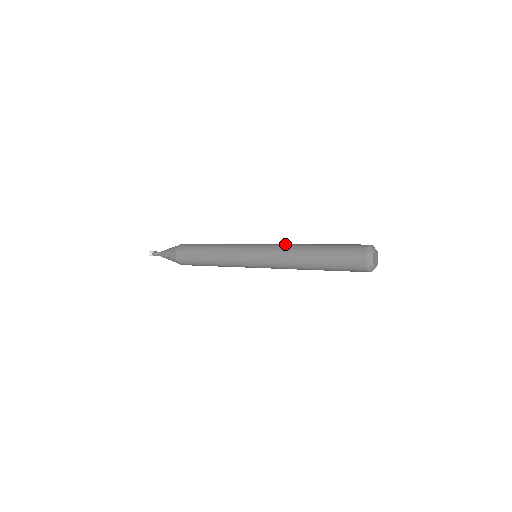
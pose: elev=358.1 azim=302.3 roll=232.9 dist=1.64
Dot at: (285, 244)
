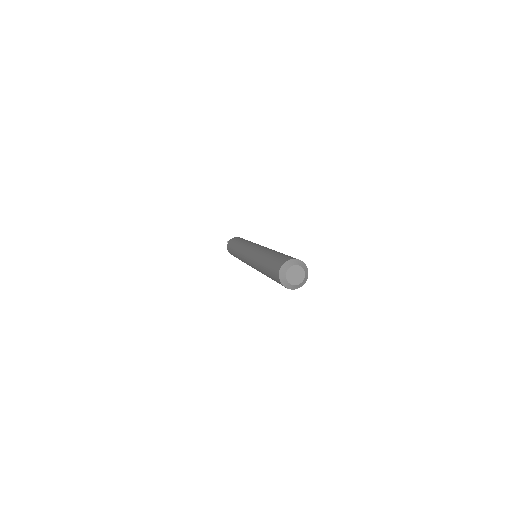
Dot at: occluded
